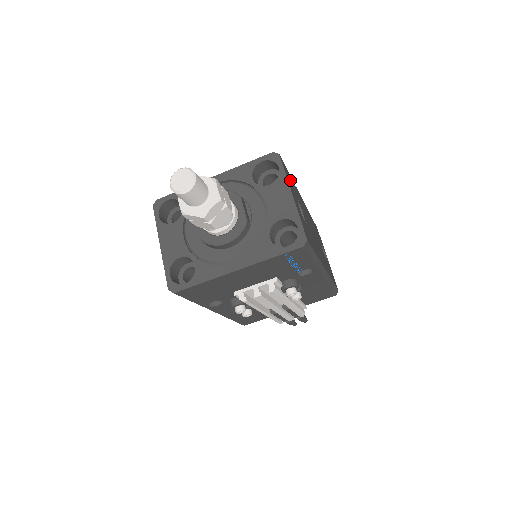
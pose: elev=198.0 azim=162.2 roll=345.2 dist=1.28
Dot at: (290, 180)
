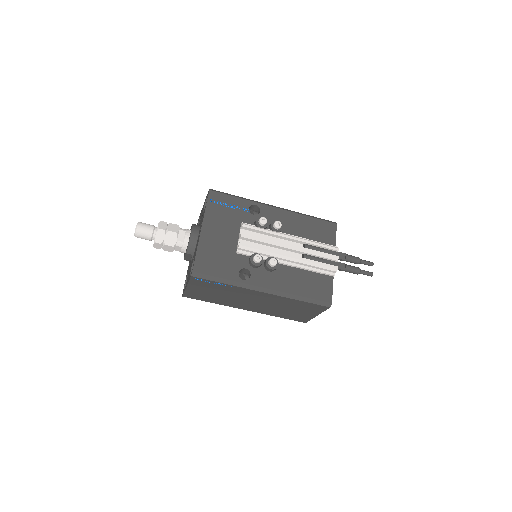
Dot at: occluded
